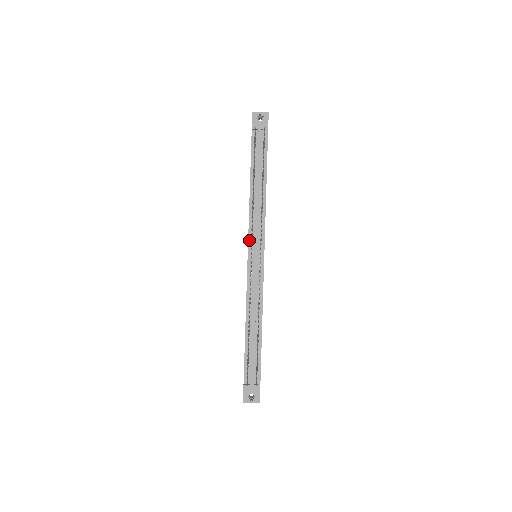
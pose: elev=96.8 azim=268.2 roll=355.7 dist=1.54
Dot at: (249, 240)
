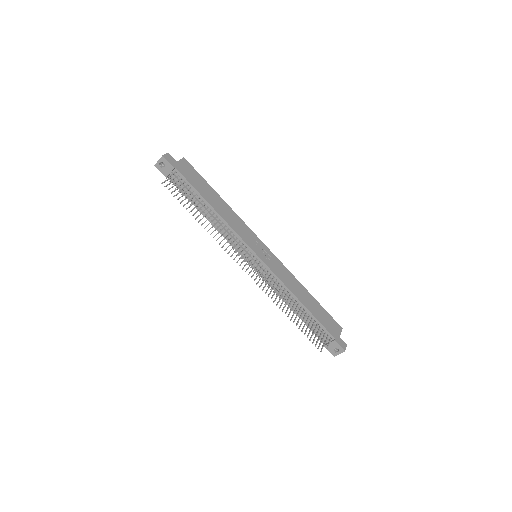
Dot at: (239, 253)
